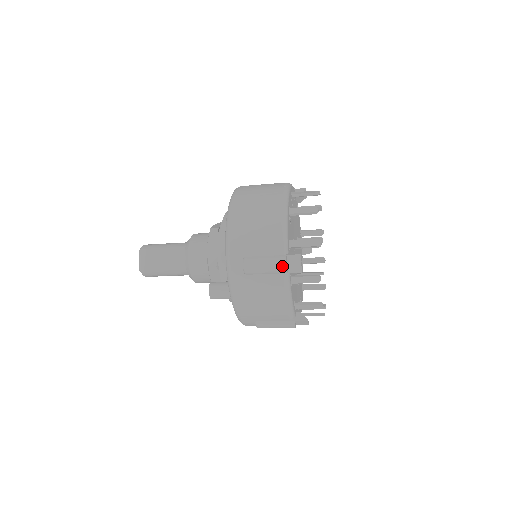
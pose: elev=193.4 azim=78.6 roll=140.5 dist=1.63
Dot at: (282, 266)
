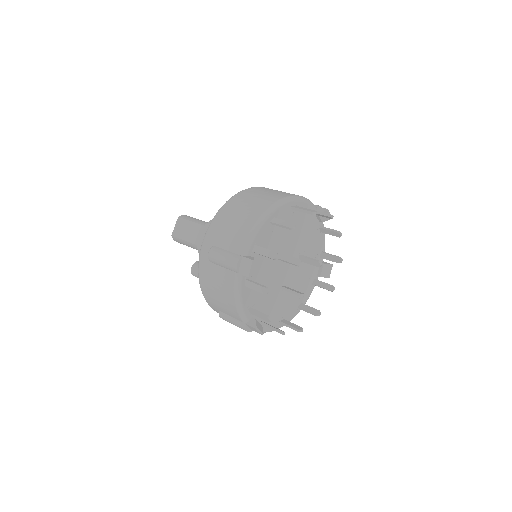
Dot at: (234, 264)
